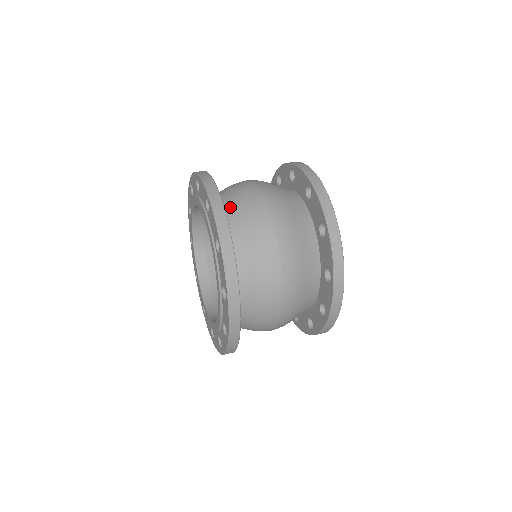
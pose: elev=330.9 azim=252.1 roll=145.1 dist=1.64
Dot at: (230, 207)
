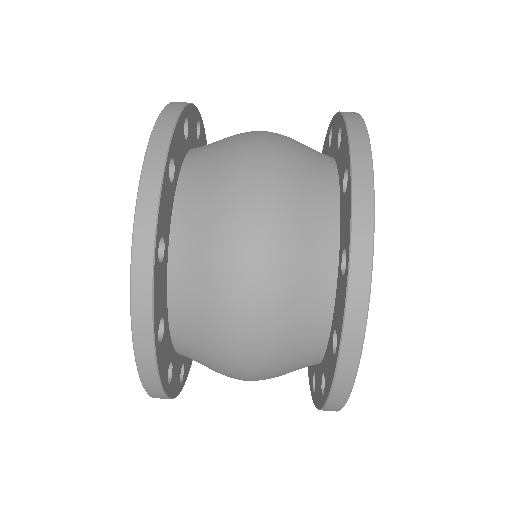
Dot at: (199, 178)
